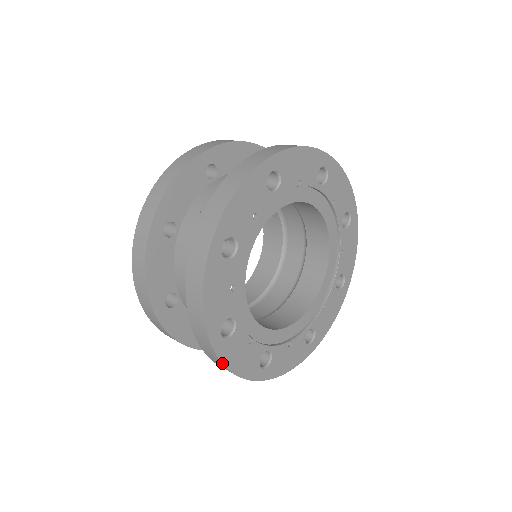
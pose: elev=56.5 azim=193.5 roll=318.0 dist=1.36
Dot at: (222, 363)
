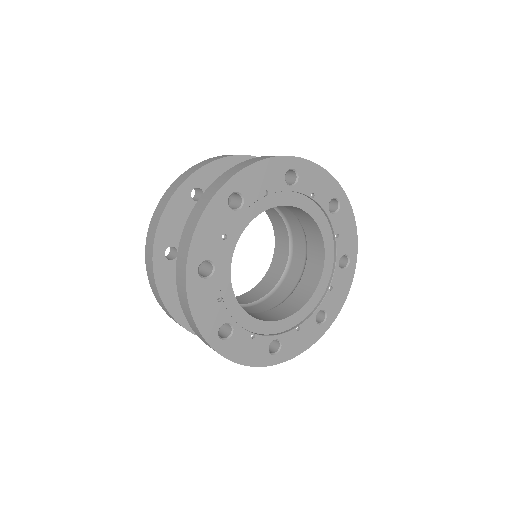
Dot at: (207, 206)
